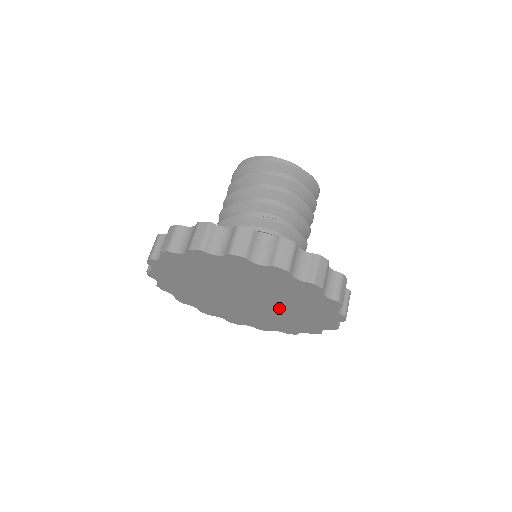
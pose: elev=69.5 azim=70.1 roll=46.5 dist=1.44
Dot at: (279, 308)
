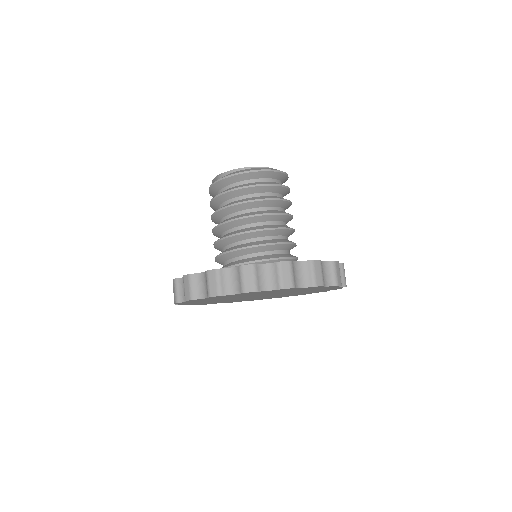
Dot at: occluded
